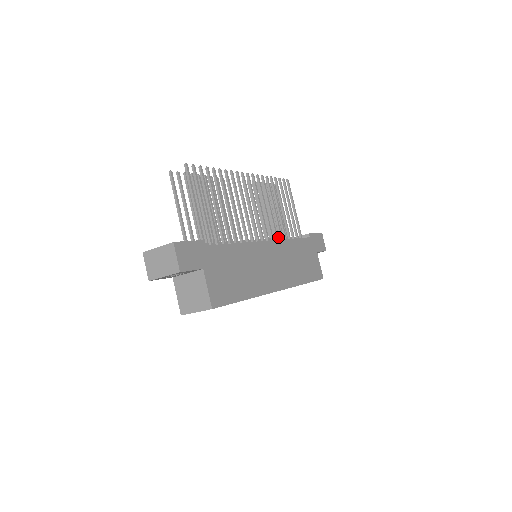
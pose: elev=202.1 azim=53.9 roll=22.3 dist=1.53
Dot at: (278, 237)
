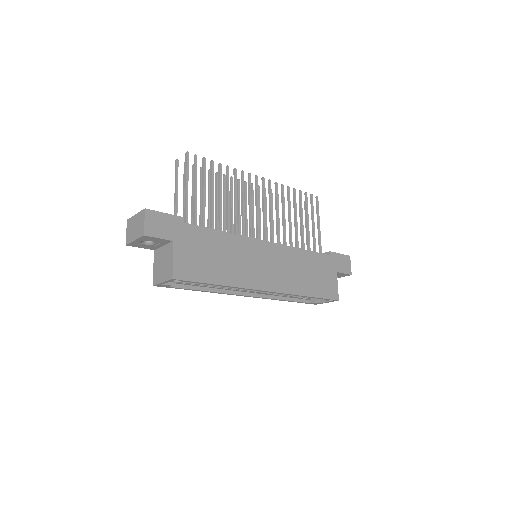
Dot at: occluded
